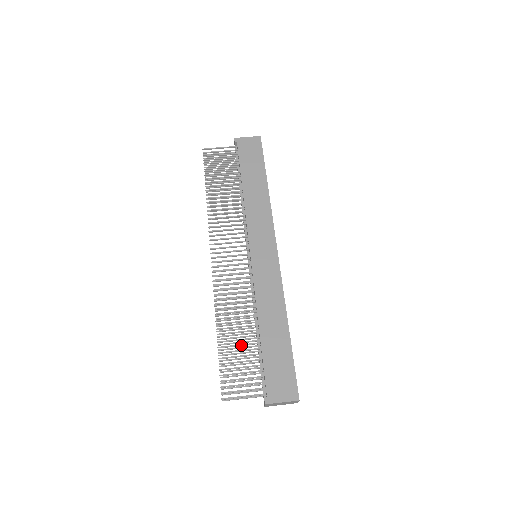
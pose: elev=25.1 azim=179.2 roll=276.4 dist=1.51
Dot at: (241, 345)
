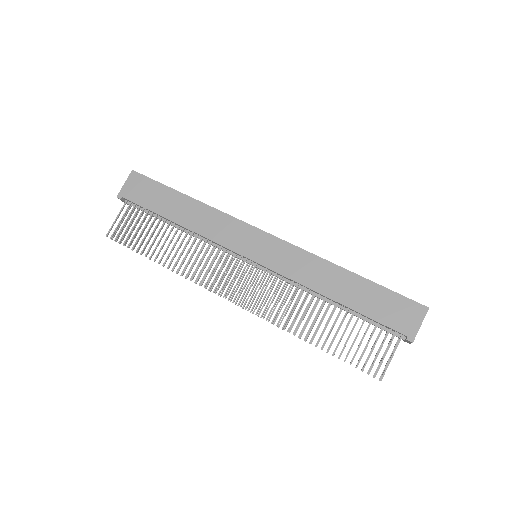
Dot at: (339, 328)
